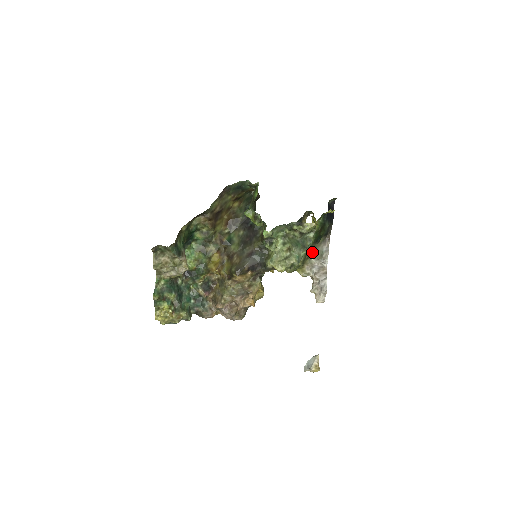
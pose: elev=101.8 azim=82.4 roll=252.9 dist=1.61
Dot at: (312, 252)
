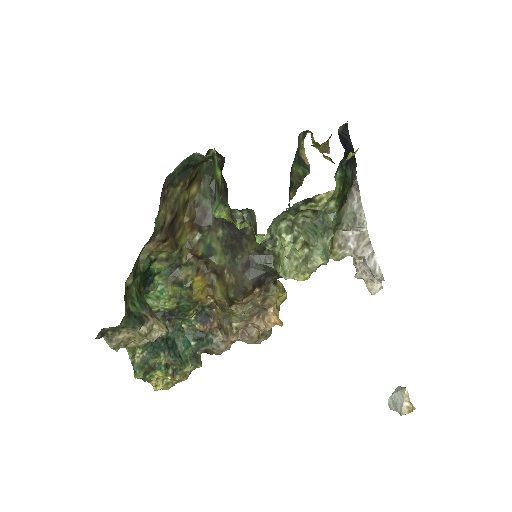
Dot at: (339, 224)
